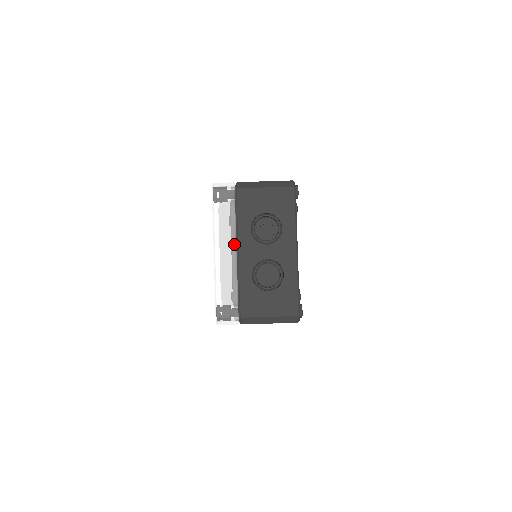
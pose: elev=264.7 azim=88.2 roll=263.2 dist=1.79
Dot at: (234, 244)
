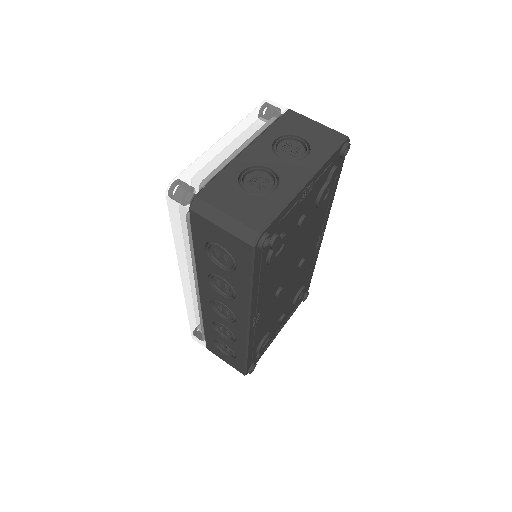
Dot at: (248, 140)
